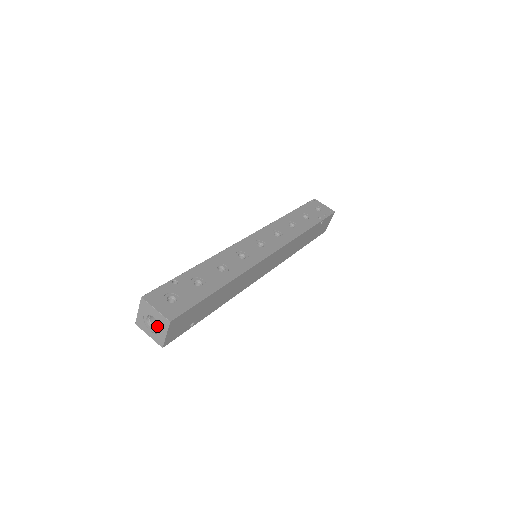
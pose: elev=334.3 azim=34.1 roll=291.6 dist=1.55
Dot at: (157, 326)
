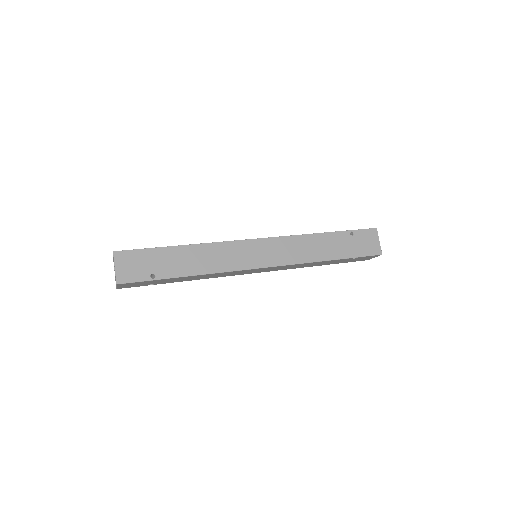
Dot at: occluded
